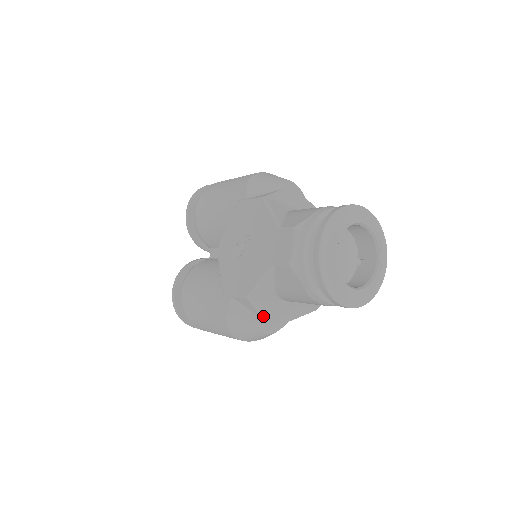
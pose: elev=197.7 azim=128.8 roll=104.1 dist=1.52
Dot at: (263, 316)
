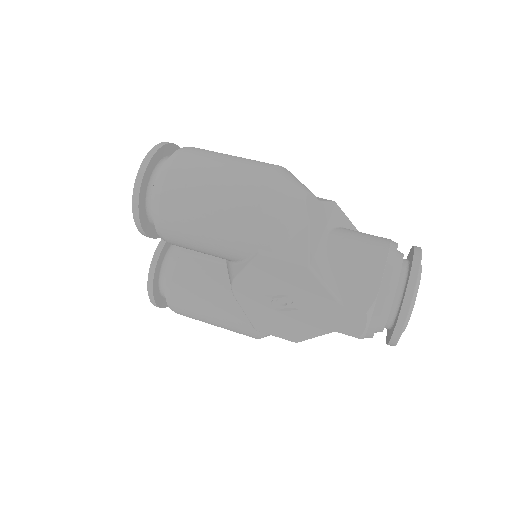
Dot at: occluded
